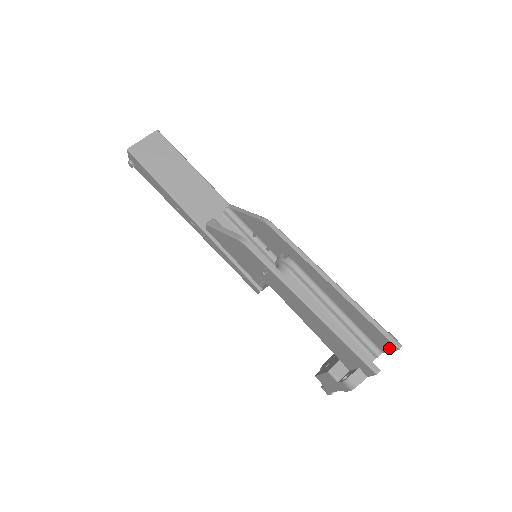
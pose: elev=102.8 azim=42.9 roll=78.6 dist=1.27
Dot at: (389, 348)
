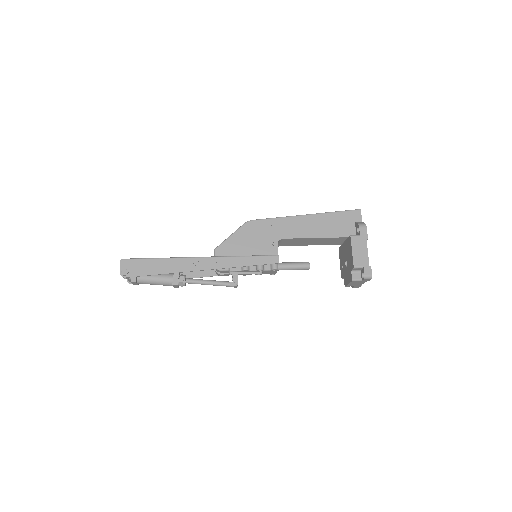
Dot at: occluded
